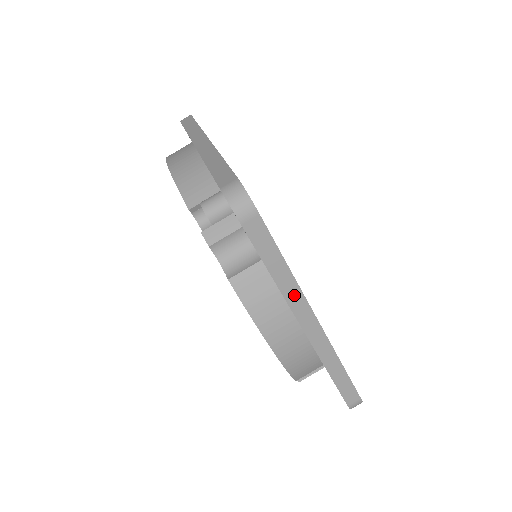
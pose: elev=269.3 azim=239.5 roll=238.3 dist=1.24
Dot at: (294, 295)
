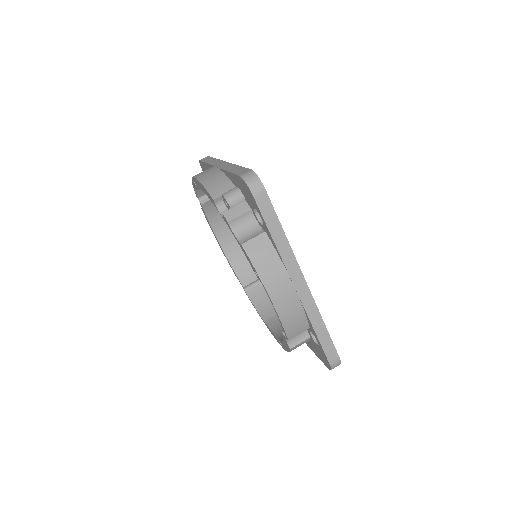
Dot at: (288, 256)
